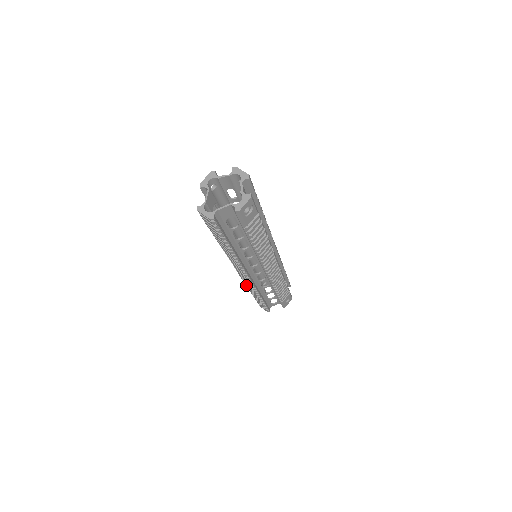
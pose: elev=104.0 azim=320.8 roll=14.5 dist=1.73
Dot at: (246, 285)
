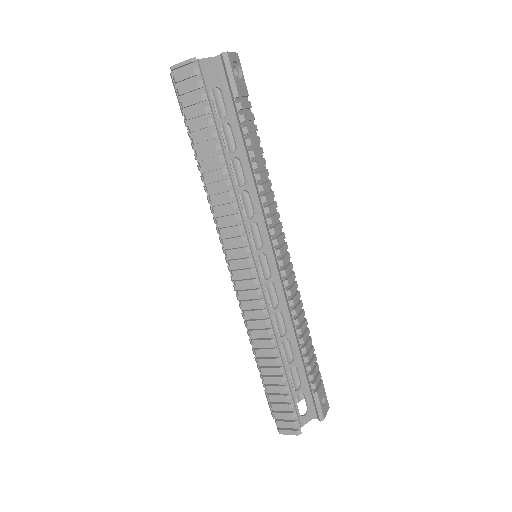
Dot at: (251, 332)
